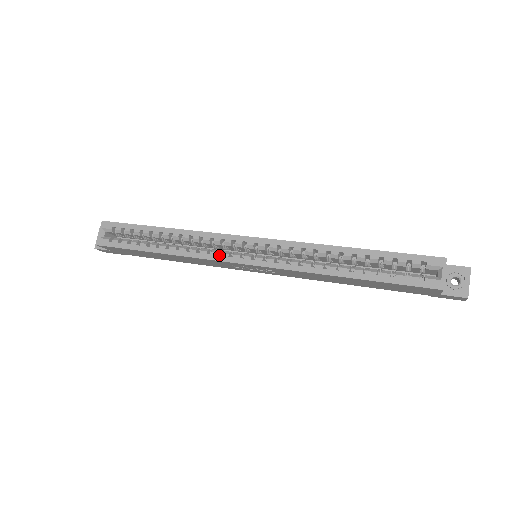
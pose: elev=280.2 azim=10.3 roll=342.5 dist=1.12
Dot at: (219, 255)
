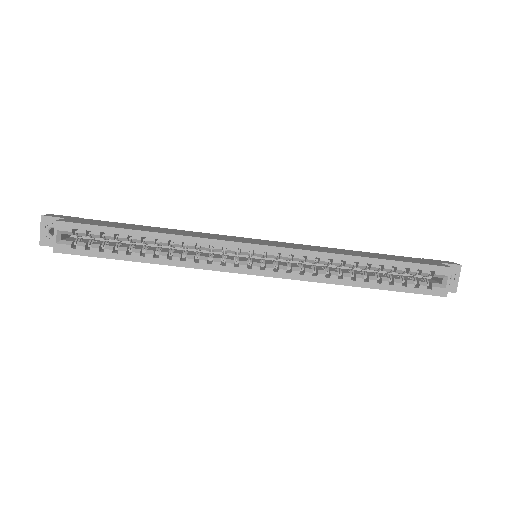
Dot at: (220, 263)
